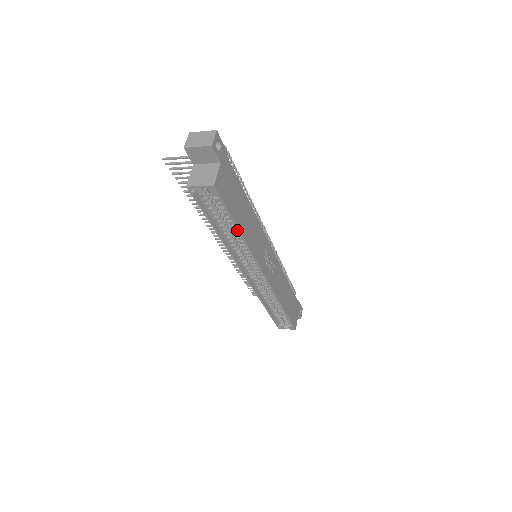
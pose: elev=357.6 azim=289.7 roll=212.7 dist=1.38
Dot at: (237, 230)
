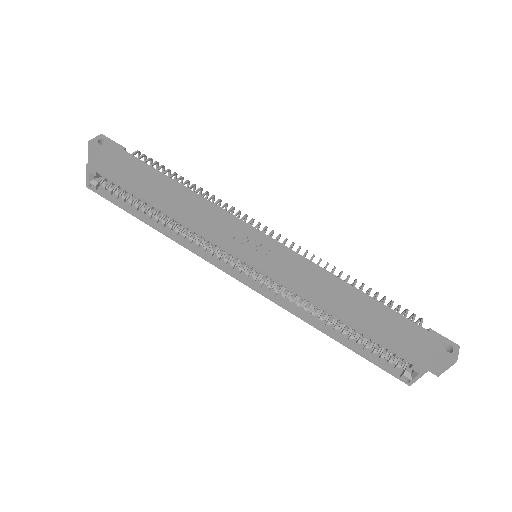
Dot at: (151, 205)
